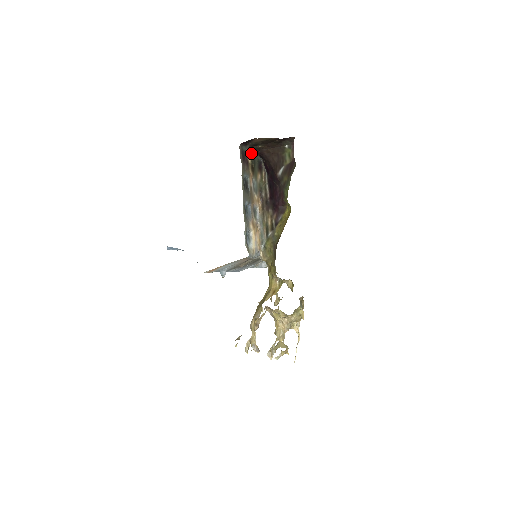
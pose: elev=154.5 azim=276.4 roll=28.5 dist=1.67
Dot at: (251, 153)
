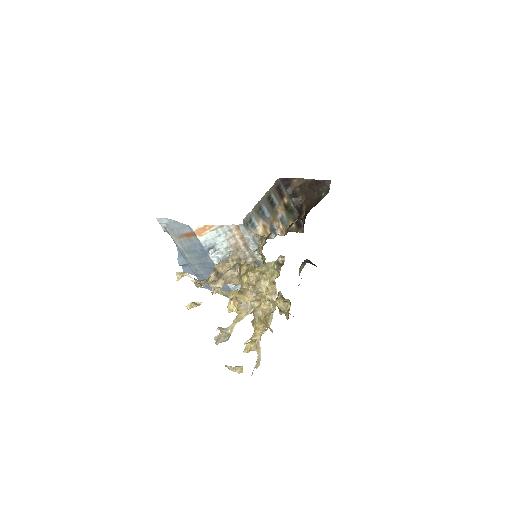
Dot at: (291, 203)
